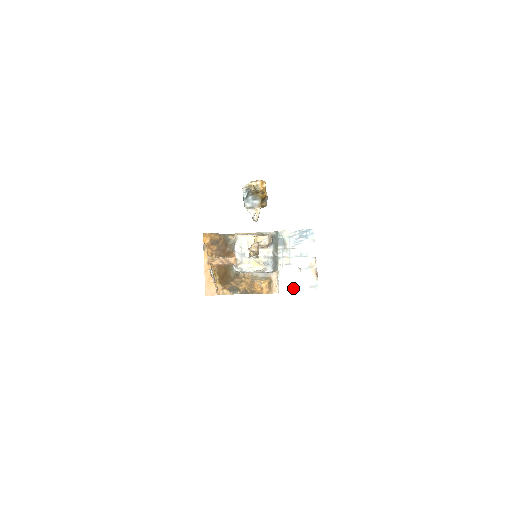
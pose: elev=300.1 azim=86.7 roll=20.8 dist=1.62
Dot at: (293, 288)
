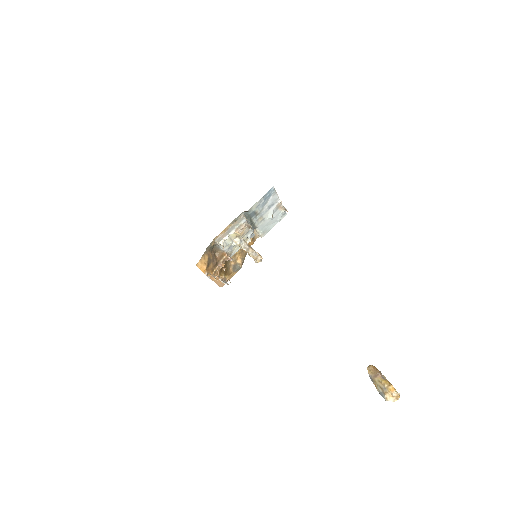
Dot at: (270, 228)
